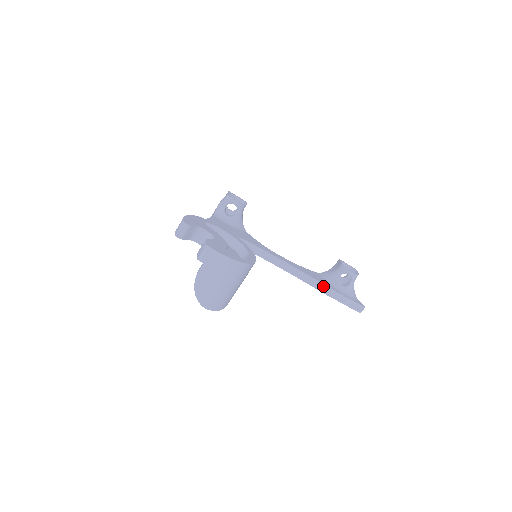
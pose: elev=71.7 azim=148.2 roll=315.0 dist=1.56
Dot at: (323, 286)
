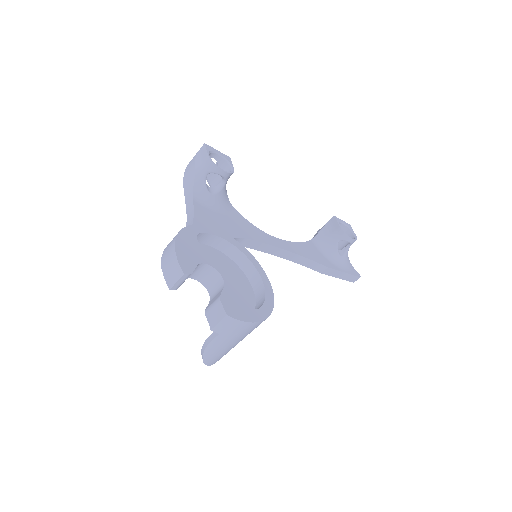
Dot at: (324, 268)
